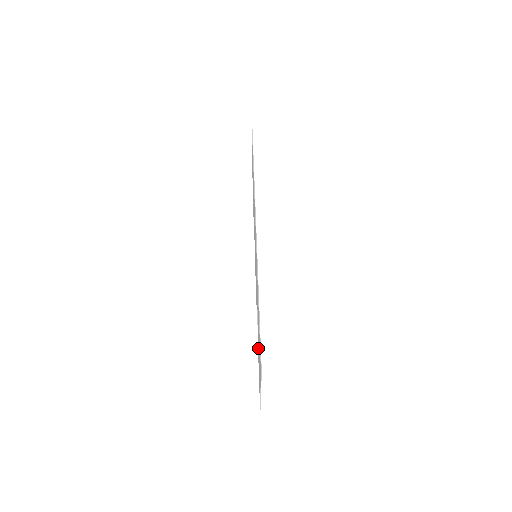
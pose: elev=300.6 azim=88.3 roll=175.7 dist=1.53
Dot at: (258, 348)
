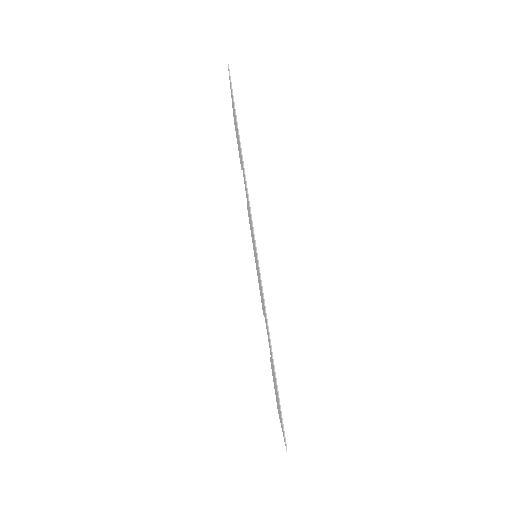
Dot at: occluded
